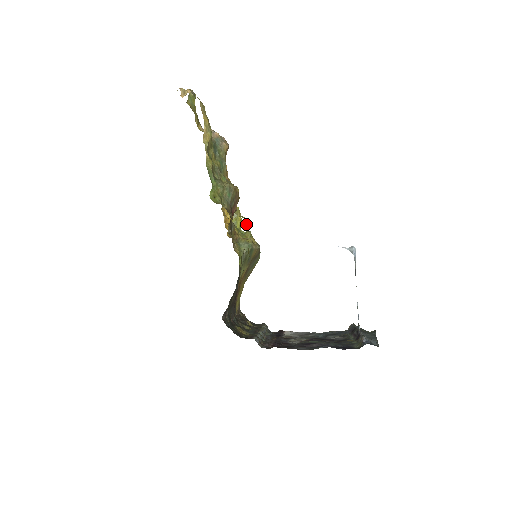
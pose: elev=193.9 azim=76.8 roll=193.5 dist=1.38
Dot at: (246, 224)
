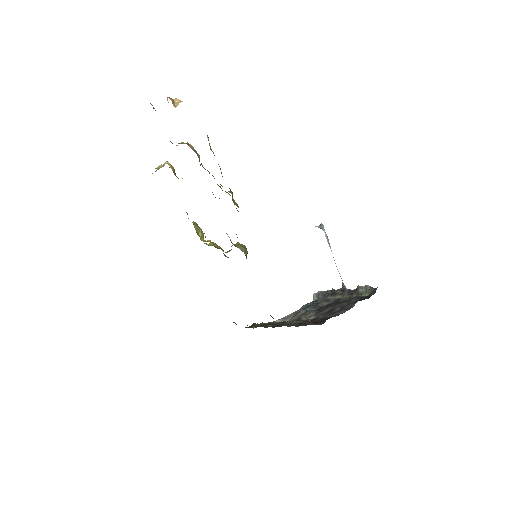
Dot at: occluded
